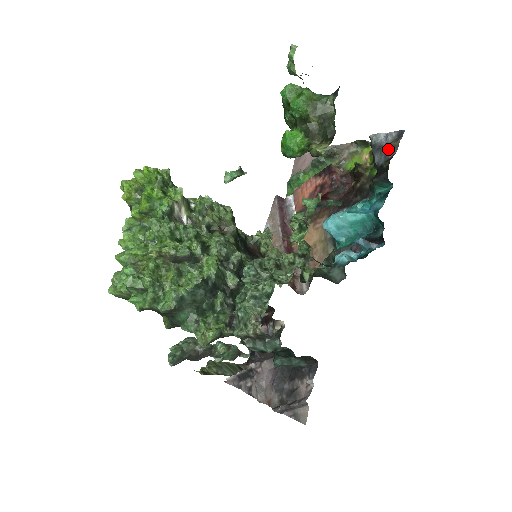
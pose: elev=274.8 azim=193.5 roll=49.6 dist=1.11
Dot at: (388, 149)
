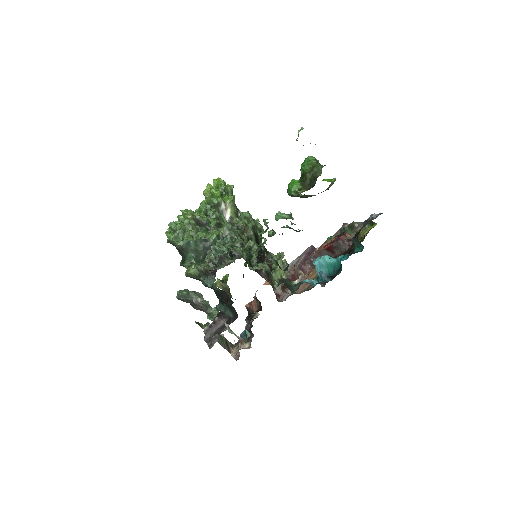
Dot at: (368, 222)
